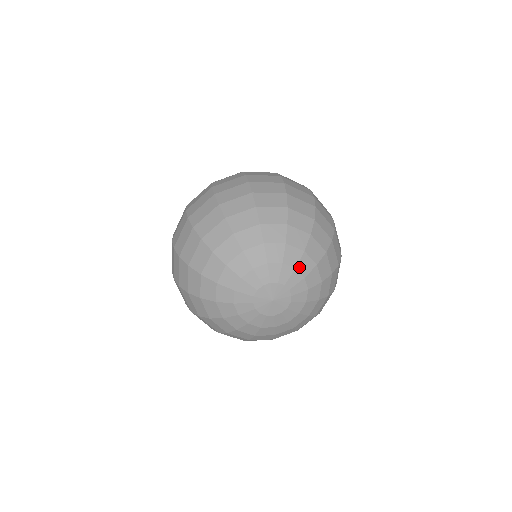
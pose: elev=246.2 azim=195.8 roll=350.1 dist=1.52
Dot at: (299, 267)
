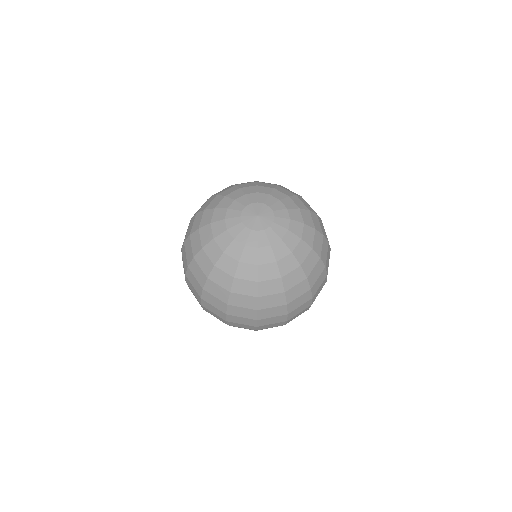
Dot at: (272, 195)
